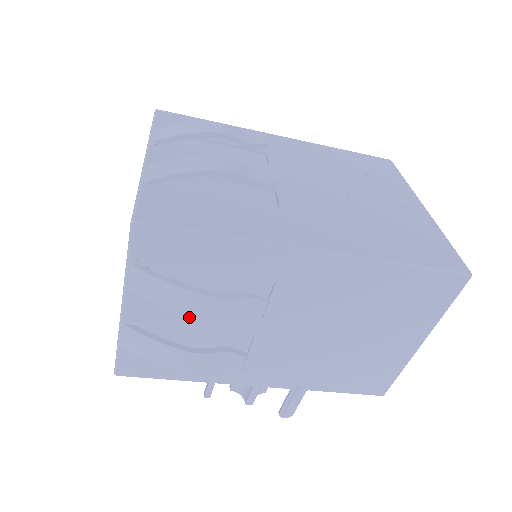
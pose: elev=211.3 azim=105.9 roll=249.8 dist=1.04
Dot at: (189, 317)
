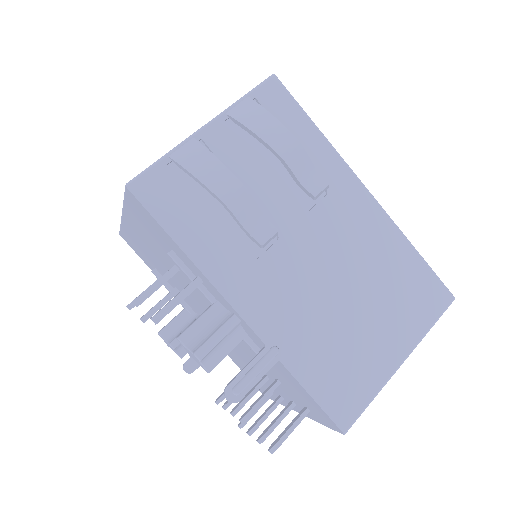
Dot at: (247, 174)
